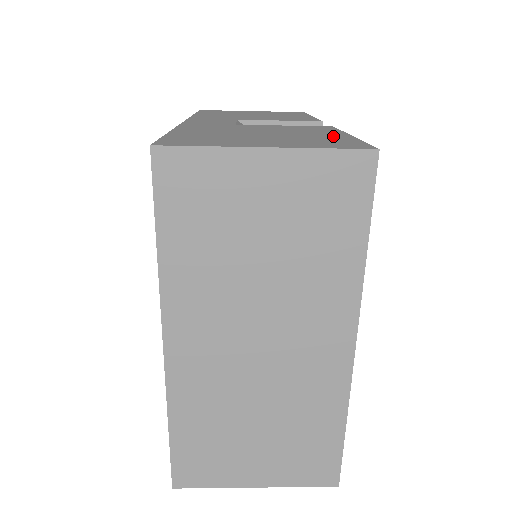
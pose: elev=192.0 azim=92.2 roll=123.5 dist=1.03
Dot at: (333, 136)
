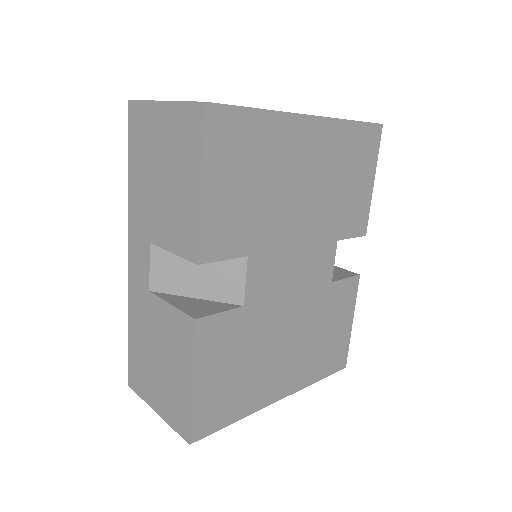
Dot at: (183, 385)
